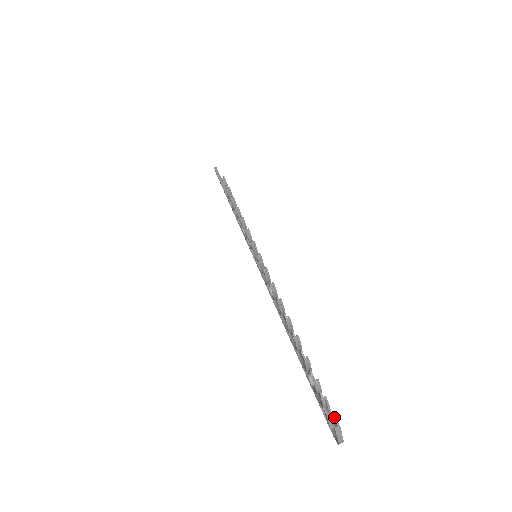
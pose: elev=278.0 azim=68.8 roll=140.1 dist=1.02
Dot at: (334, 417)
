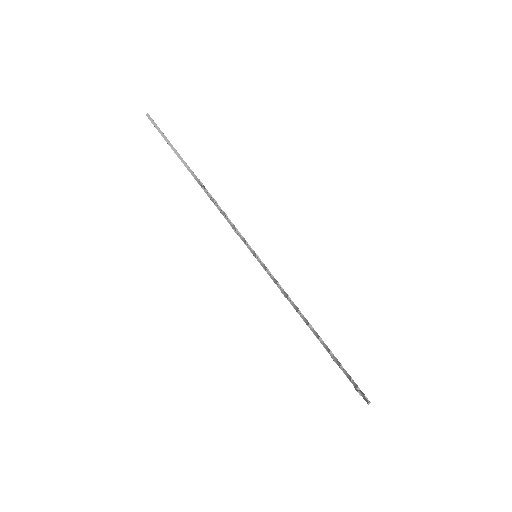
Dot at: (366, 397)
